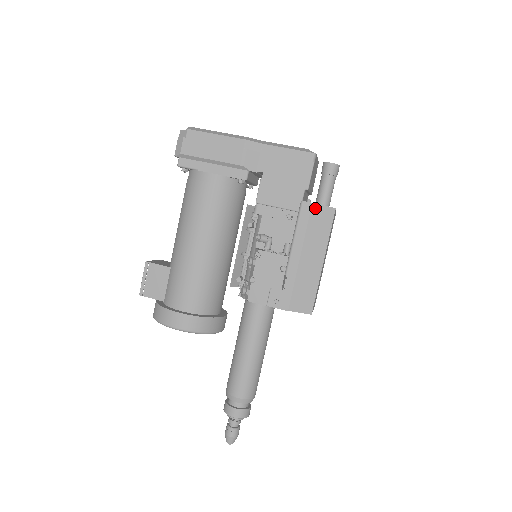
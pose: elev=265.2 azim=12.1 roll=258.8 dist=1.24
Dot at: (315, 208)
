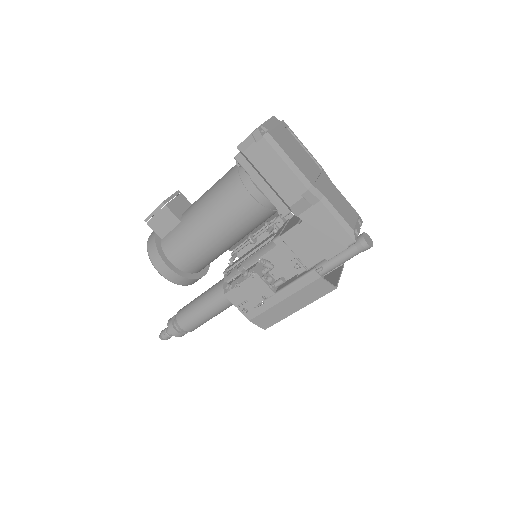
Dot at: (320, 281)
